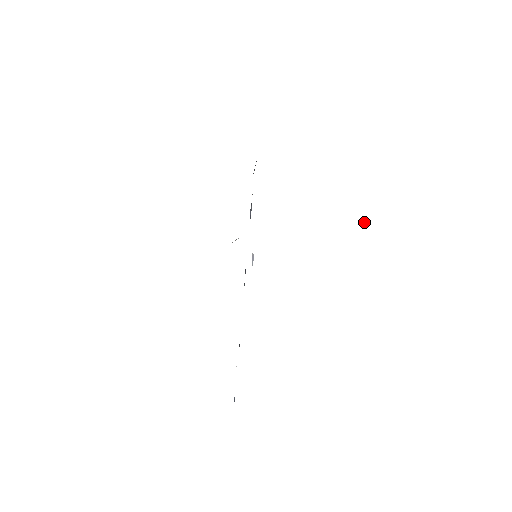
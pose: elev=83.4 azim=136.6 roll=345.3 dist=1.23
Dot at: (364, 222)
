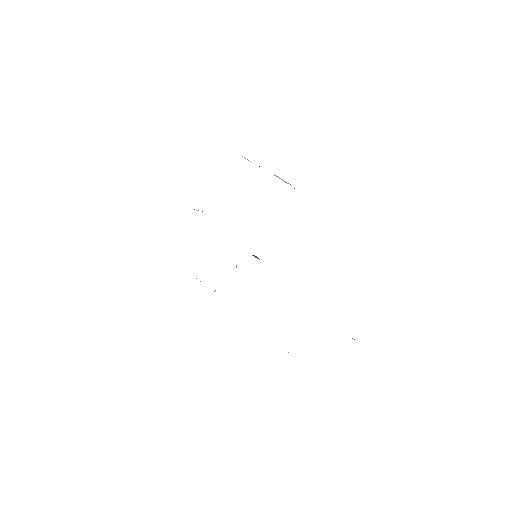
Dot at: (284, 181)
